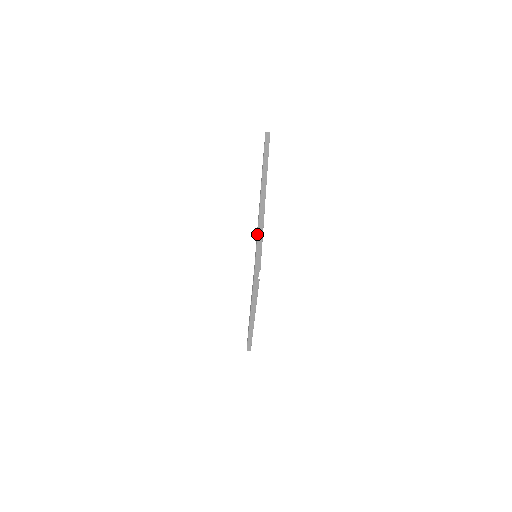
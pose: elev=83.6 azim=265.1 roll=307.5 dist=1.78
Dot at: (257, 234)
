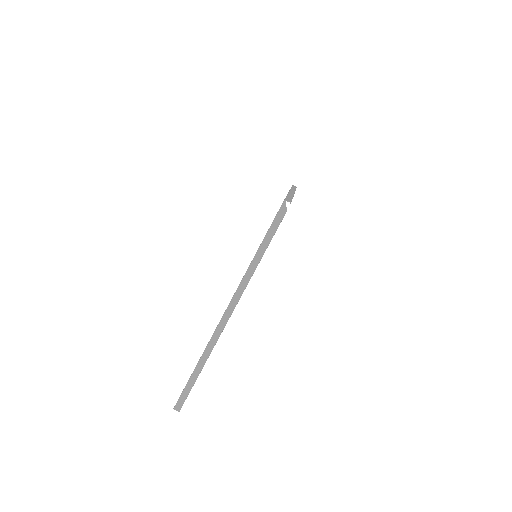
Dot at: (287, 194)
